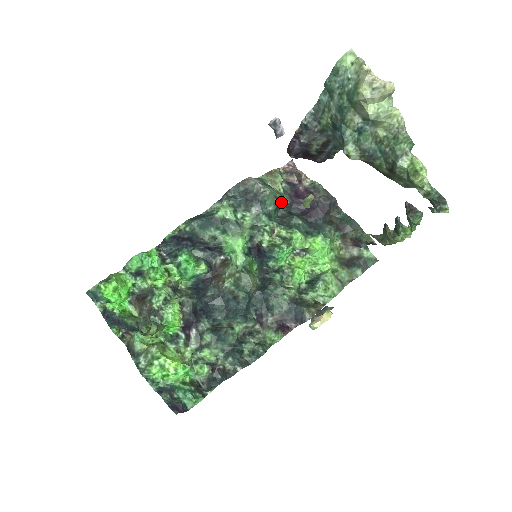
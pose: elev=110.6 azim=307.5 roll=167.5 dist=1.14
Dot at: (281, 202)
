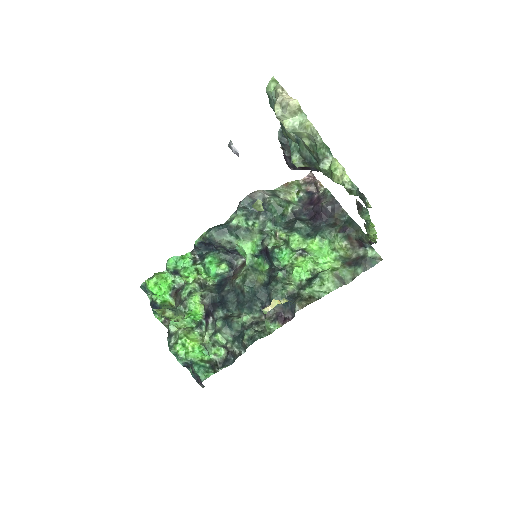
Dot at: (286, 209)
